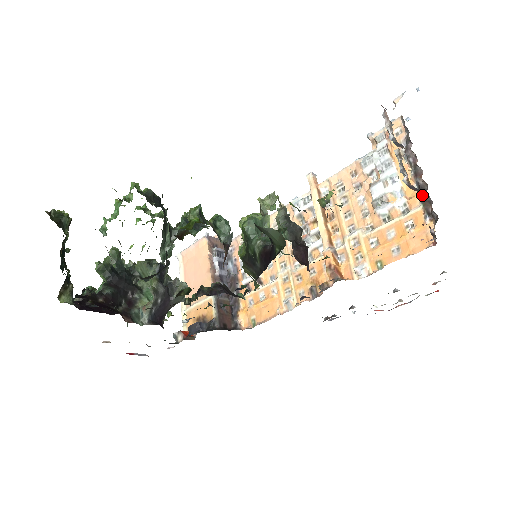
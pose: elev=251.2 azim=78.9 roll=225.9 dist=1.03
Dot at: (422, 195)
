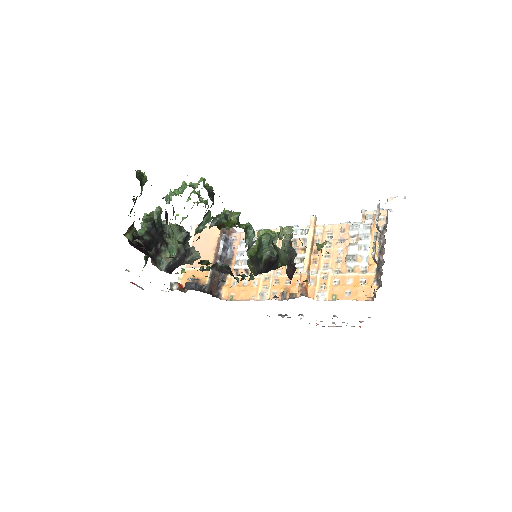
Dot at: (378, 267)
